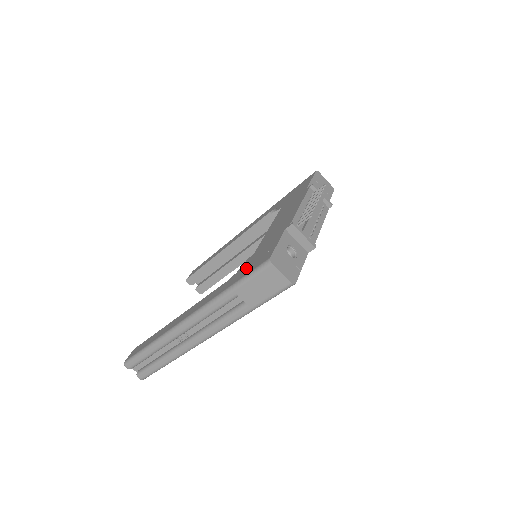
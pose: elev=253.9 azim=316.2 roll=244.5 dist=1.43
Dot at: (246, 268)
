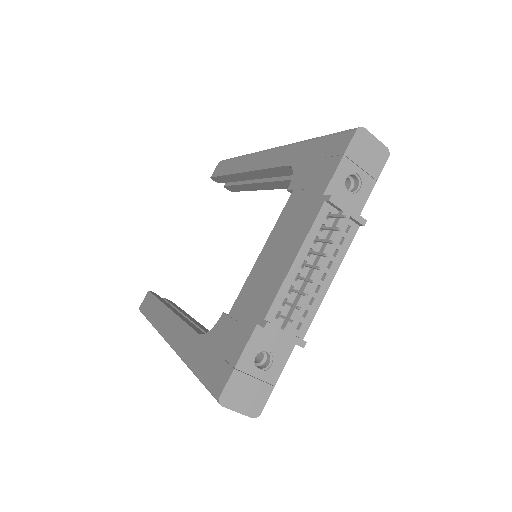
Dot at: (210, 352)
